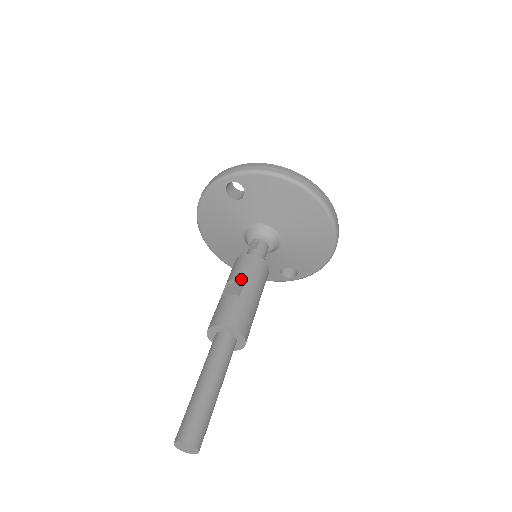
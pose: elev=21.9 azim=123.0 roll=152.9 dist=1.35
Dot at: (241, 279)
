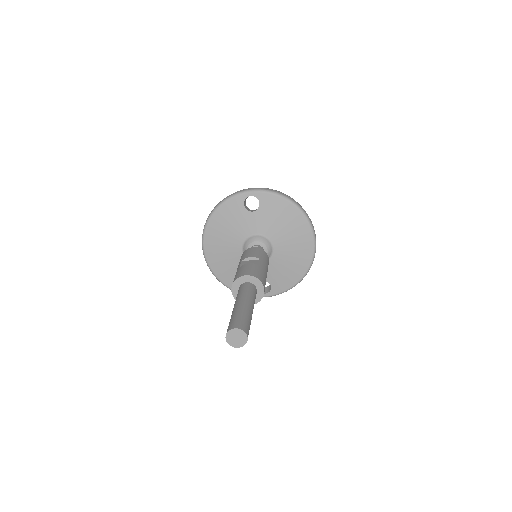
Dot at: (257, 257)
